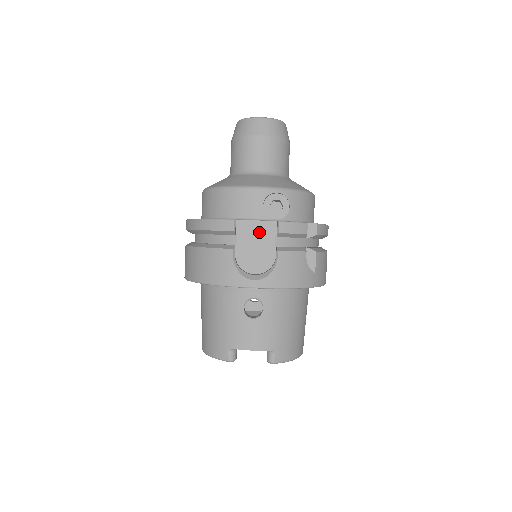
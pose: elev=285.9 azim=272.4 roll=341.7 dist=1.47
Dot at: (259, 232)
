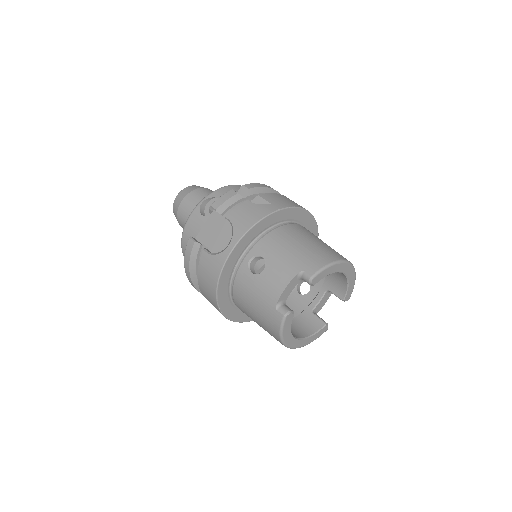
Dot at: (211, 227)
